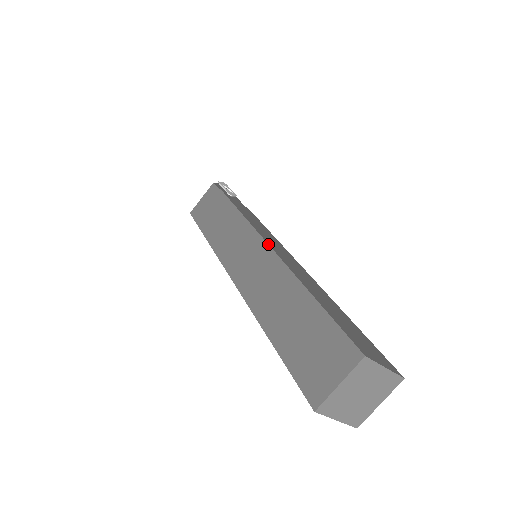
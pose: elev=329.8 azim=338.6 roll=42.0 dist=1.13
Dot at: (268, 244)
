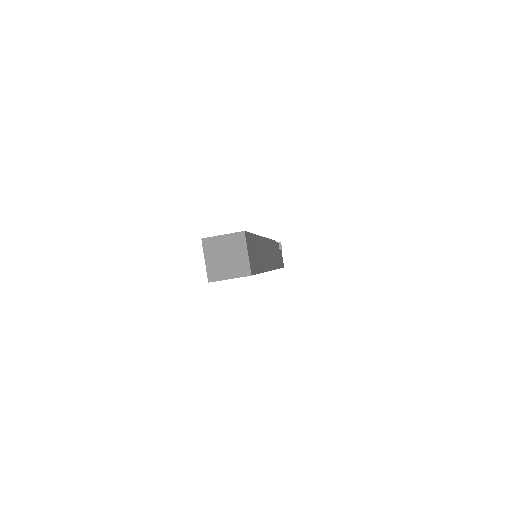
Dot at: occluded
